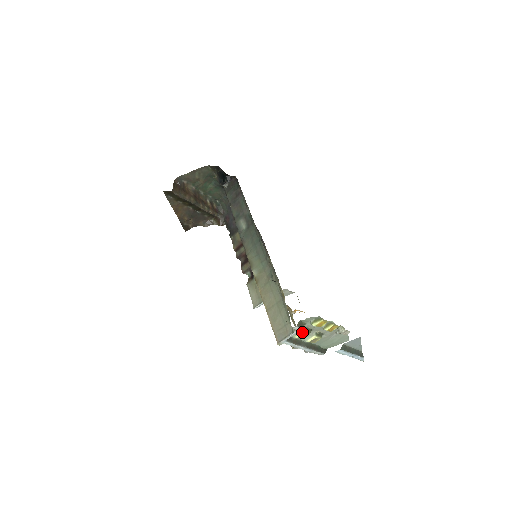
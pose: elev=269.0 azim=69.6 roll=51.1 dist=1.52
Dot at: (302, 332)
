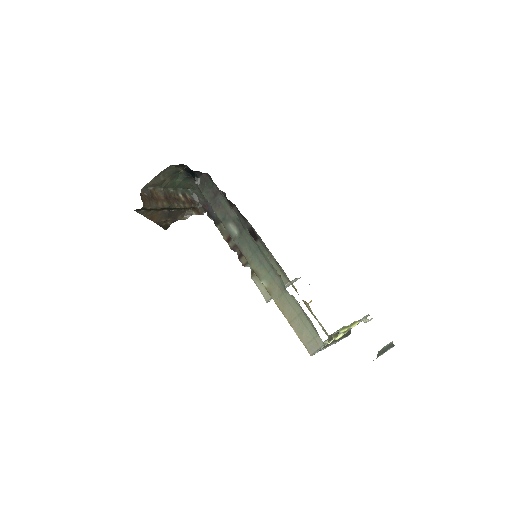
Dot at: occluded
